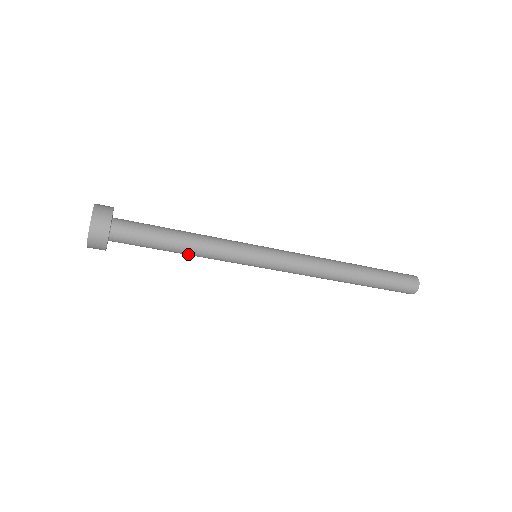
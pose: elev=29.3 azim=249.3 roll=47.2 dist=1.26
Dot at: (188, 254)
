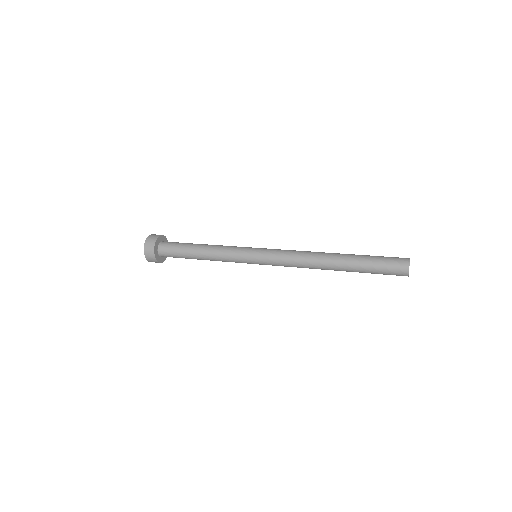
Dot at: occluded
